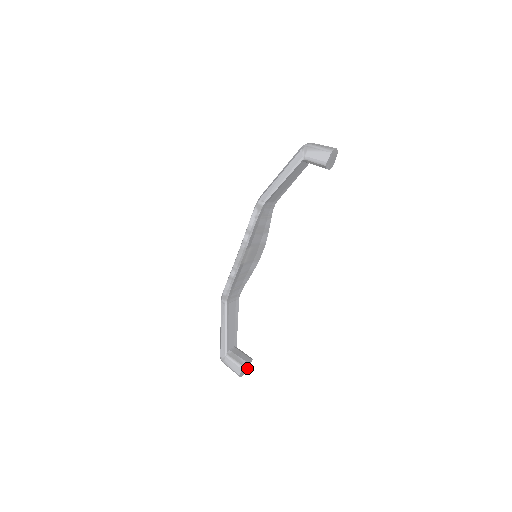
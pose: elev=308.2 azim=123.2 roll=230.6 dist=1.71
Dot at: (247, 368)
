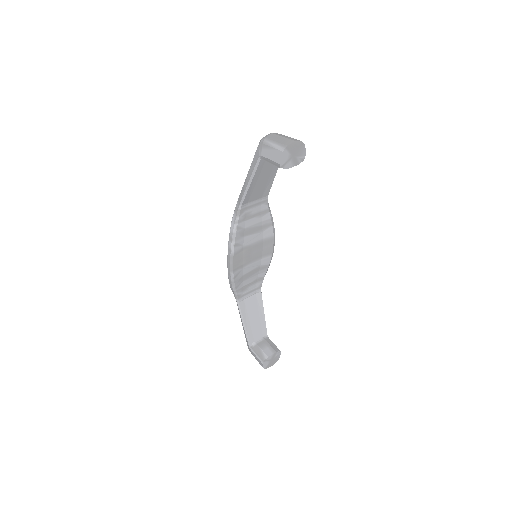
Dot at: (276, 359)
